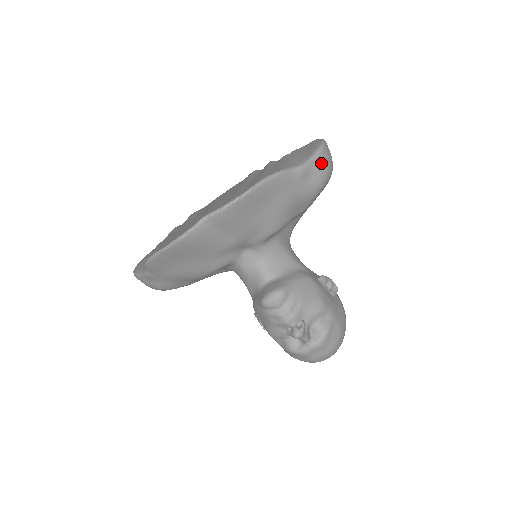
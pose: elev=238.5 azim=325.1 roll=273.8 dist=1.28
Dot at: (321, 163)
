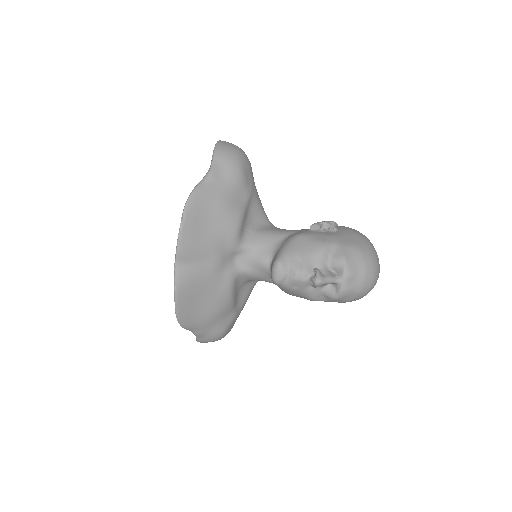
Dot at: (223, 157)
